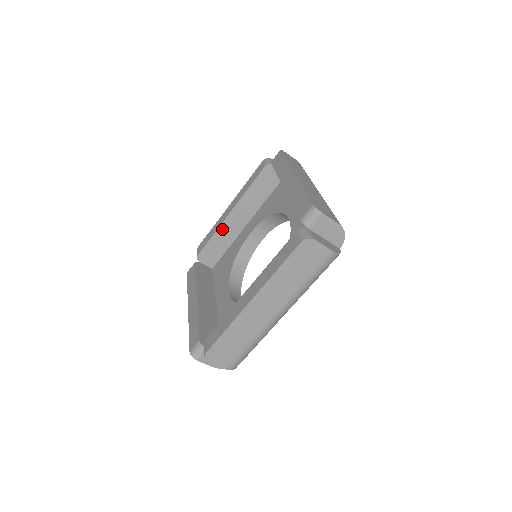
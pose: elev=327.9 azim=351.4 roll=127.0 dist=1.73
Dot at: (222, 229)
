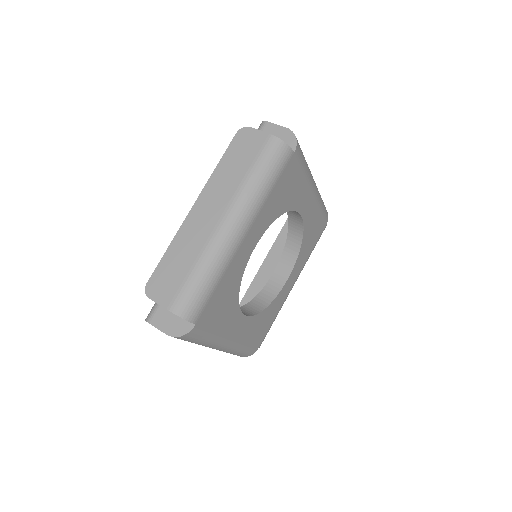
Dot at: occluded
